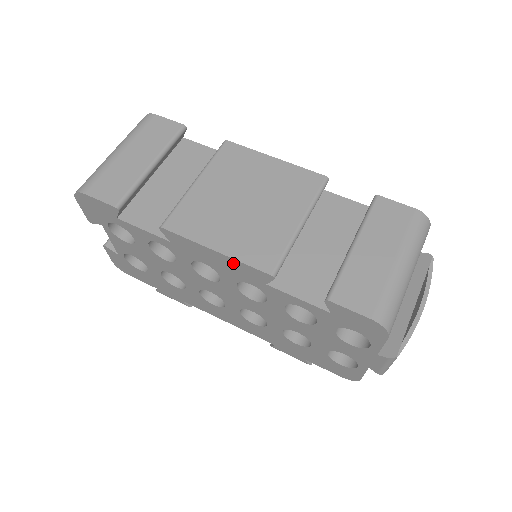
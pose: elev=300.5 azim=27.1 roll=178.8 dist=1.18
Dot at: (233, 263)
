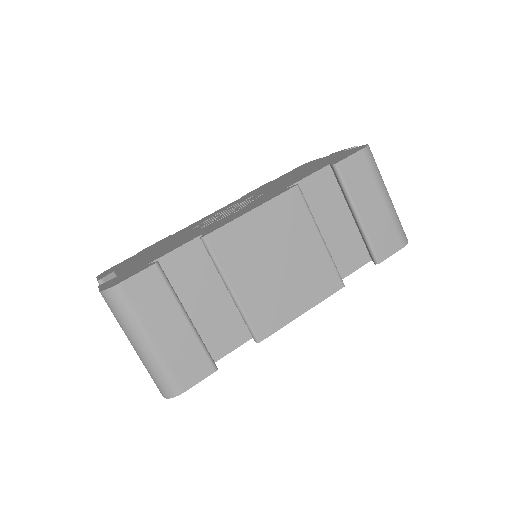
Dot at: occluded
